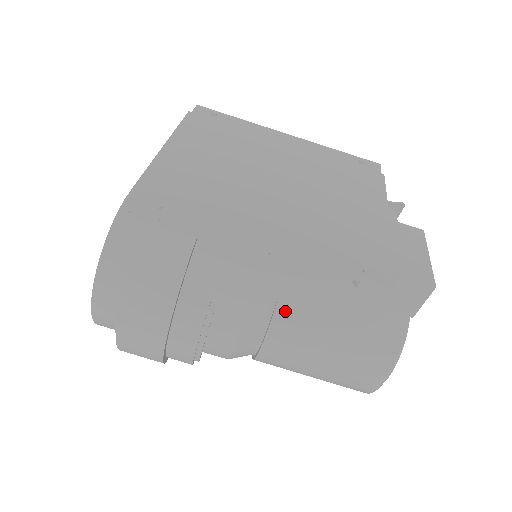
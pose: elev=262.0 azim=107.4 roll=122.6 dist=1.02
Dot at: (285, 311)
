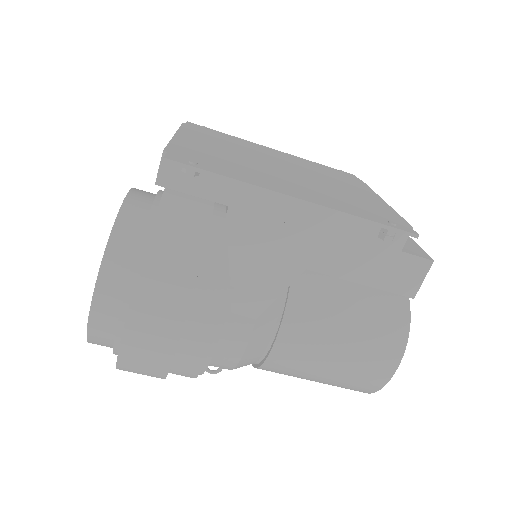
Dot at: (298, 298)
